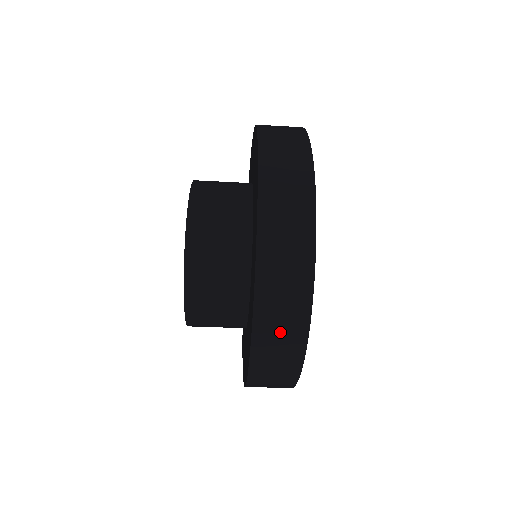
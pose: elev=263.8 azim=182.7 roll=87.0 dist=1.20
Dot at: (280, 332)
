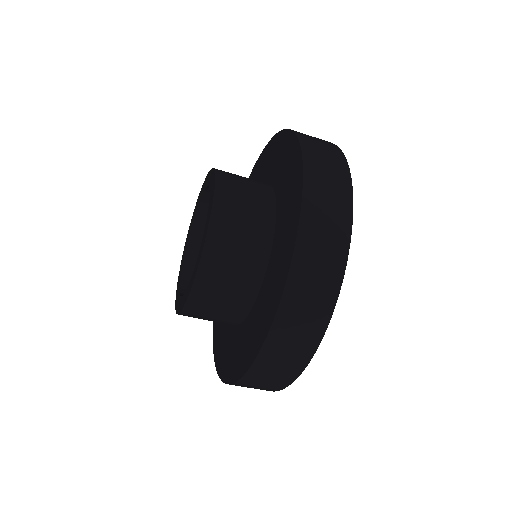
Dot at: (255, 387)
